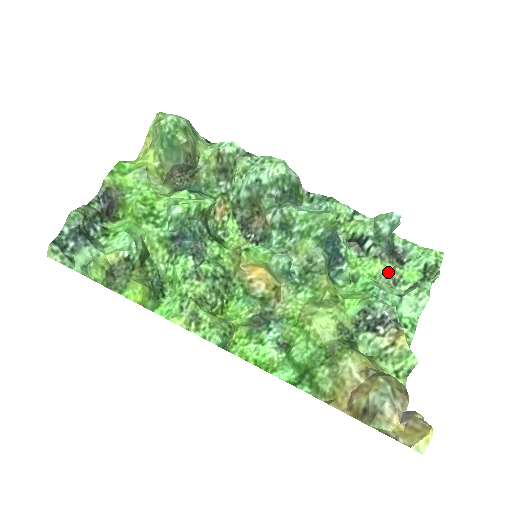
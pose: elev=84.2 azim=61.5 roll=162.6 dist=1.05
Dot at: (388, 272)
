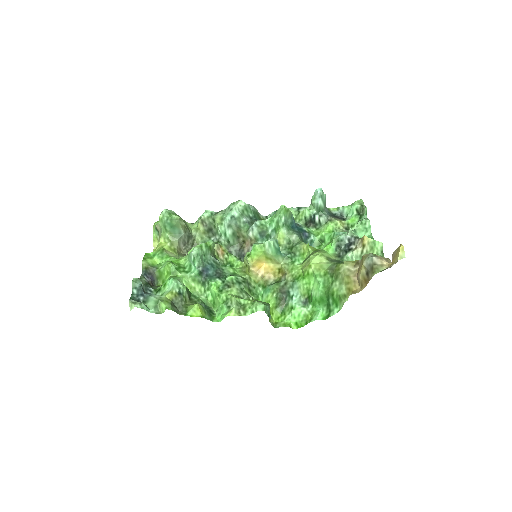
Dot at: (338, 225)
